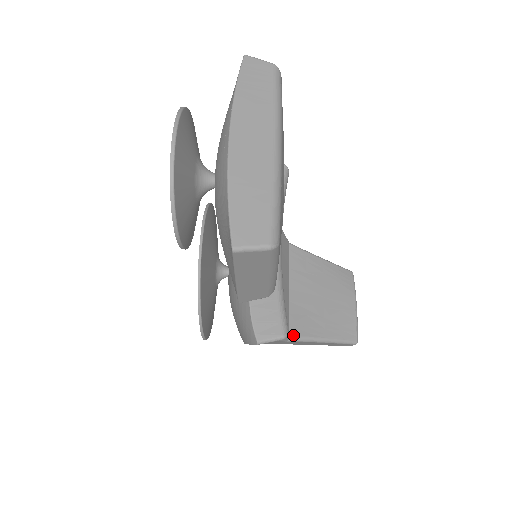
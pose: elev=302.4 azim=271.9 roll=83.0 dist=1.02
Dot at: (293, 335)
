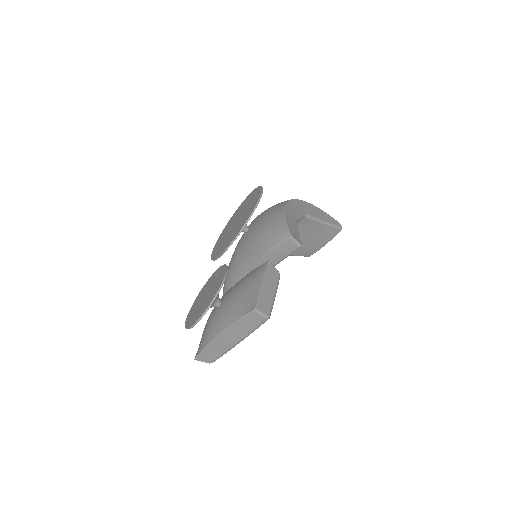
Dot at: occluded
